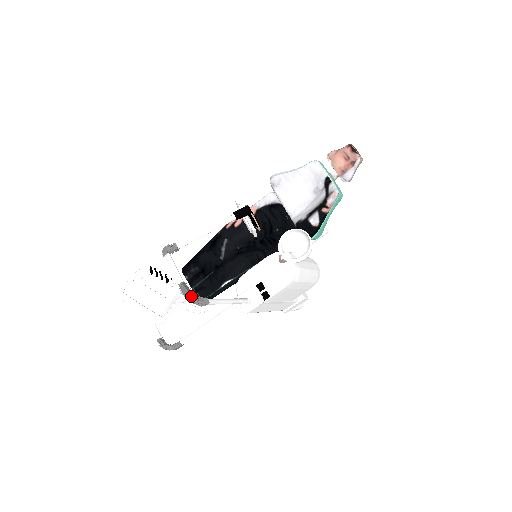
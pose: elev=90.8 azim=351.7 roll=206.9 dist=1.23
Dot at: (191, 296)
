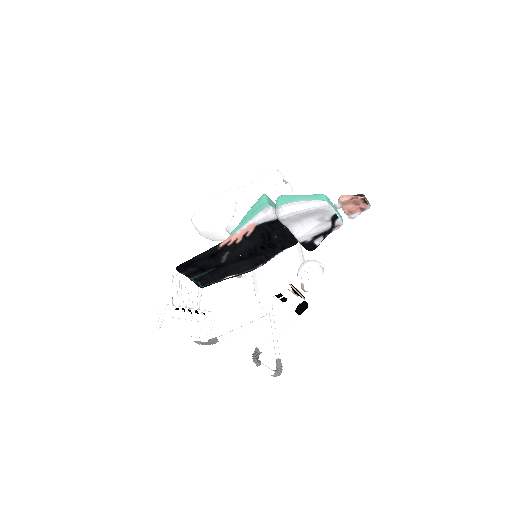
Dot at: occluded
